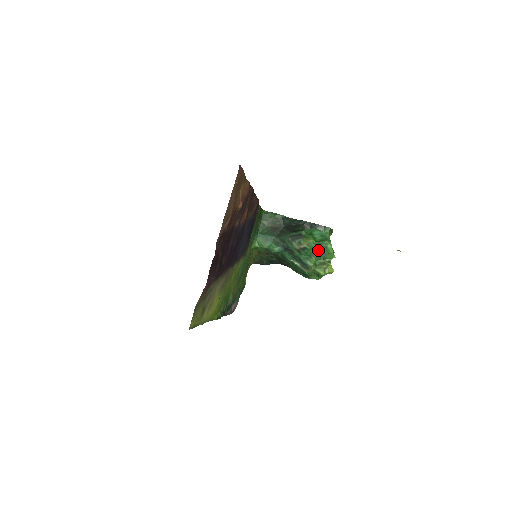
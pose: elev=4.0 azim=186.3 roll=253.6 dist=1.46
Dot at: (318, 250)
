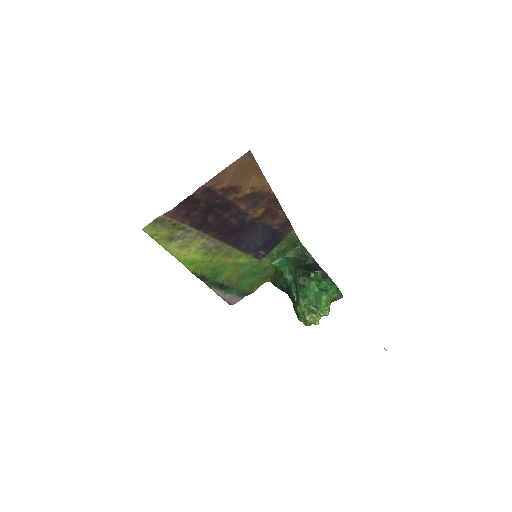
Dot at: (314, 295)
